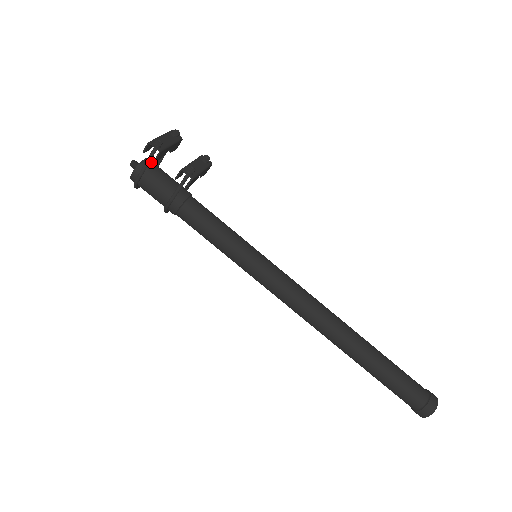
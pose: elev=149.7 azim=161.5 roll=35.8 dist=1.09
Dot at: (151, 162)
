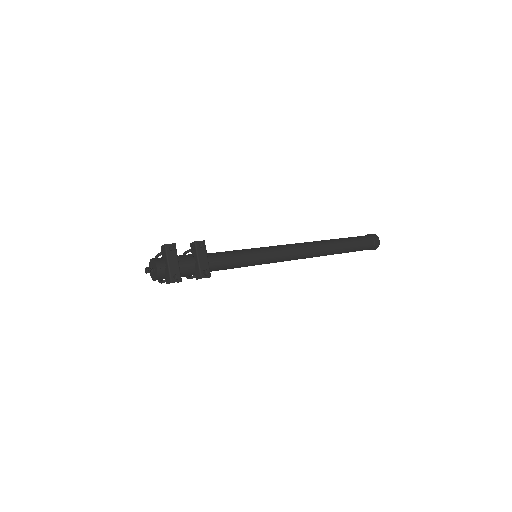
Dot at: (161, 265)
